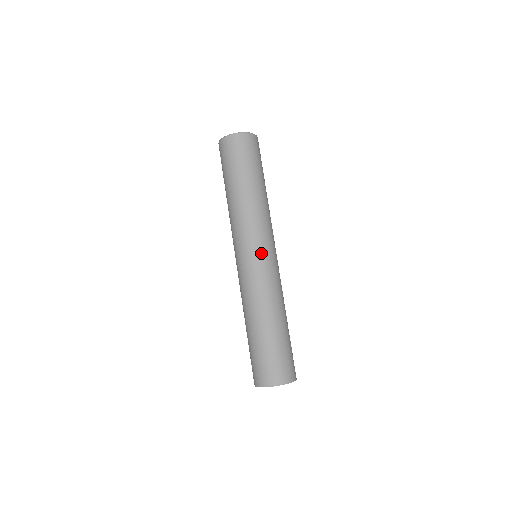
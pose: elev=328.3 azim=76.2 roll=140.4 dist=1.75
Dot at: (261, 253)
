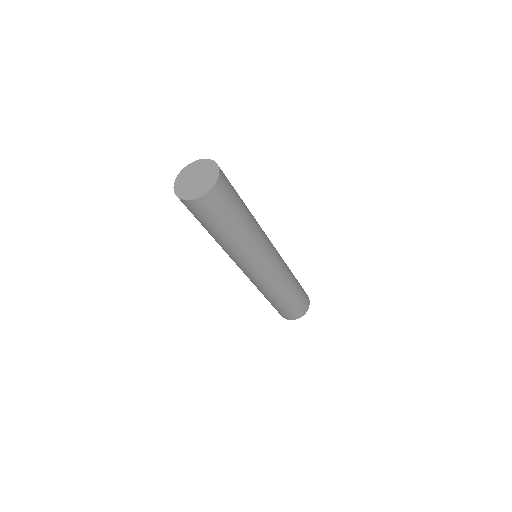
Dot at: occluded
